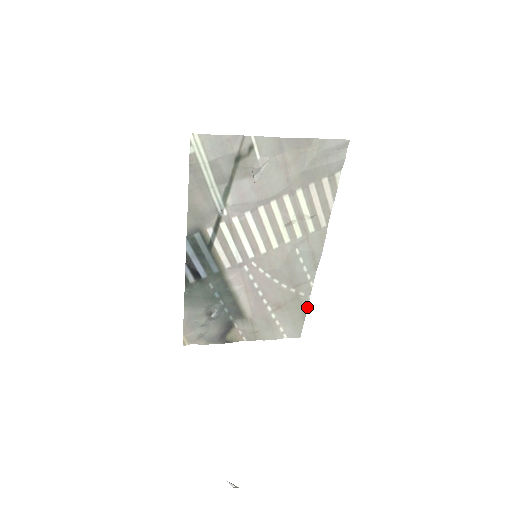
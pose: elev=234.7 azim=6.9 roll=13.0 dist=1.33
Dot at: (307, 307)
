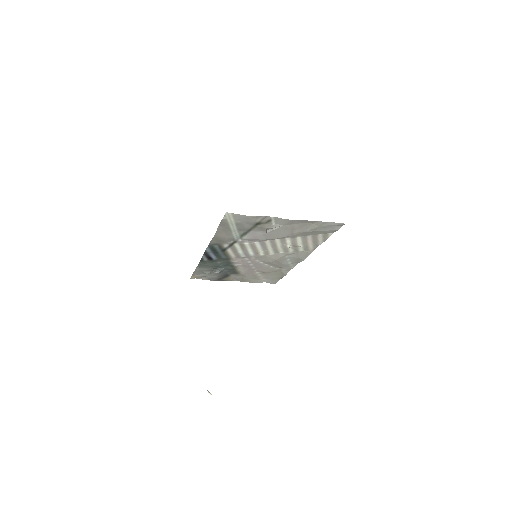
Dot at: (285, 275)
